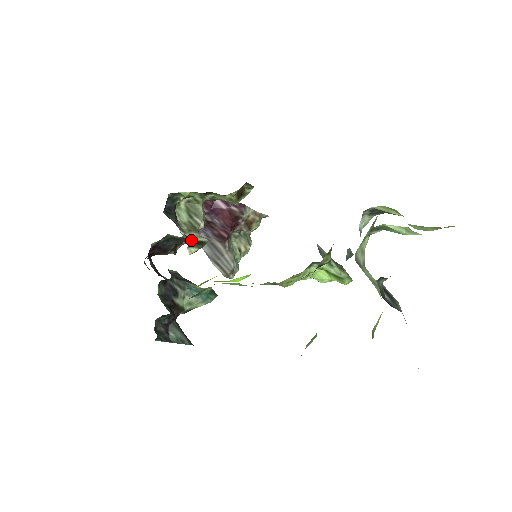
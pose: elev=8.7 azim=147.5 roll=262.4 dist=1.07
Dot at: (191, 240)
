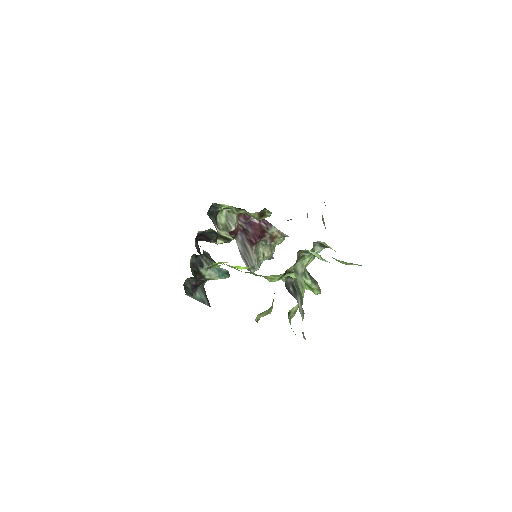
Dot at: (222, 235)
